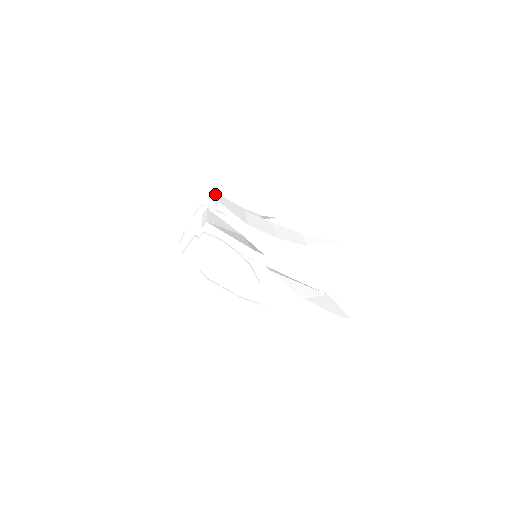
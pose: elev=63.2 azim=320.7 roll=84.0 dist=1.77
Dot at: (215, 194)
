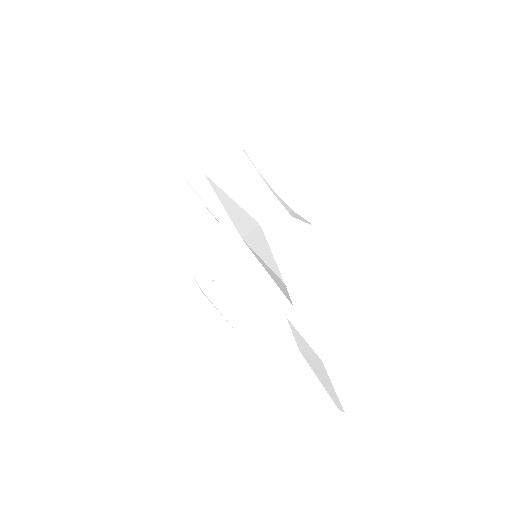
Dot at: (244, 151)
